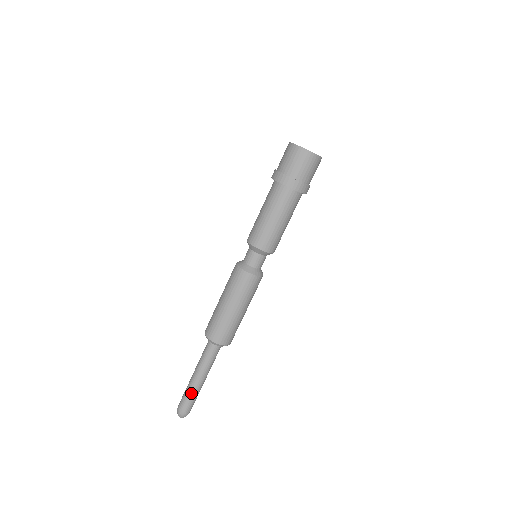
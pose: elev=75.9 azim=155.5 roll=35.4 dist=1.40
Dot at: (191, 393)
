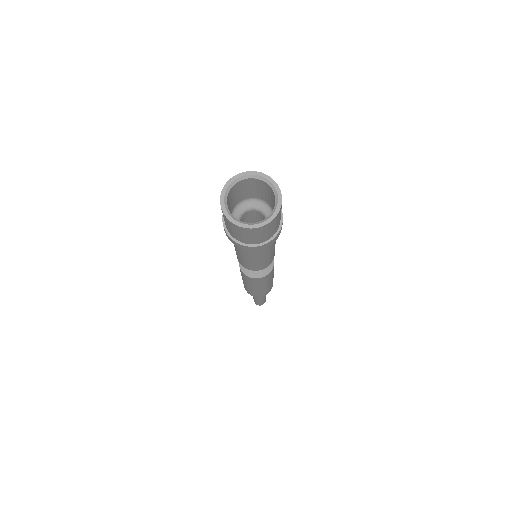
Dot at: occluded
